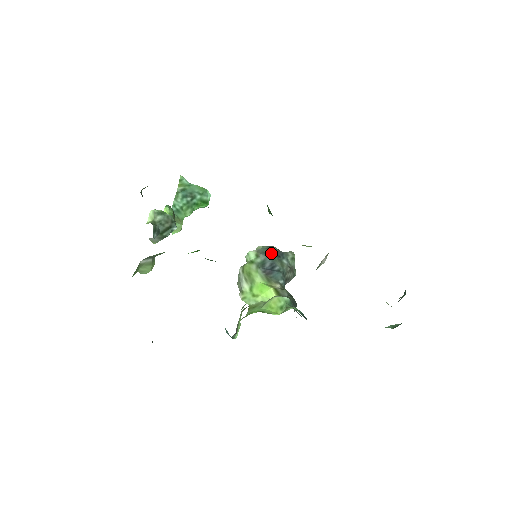
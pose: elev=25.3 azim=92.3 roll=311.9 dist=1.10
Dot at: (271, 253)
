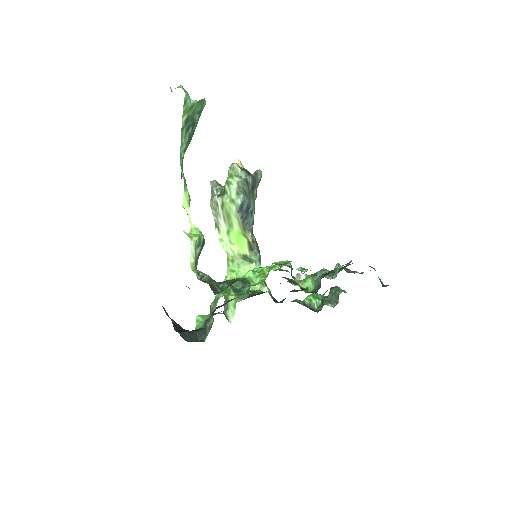
Dot at: (249, 188)
